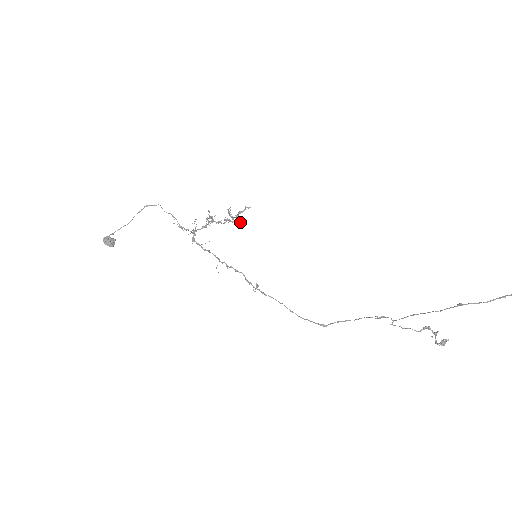
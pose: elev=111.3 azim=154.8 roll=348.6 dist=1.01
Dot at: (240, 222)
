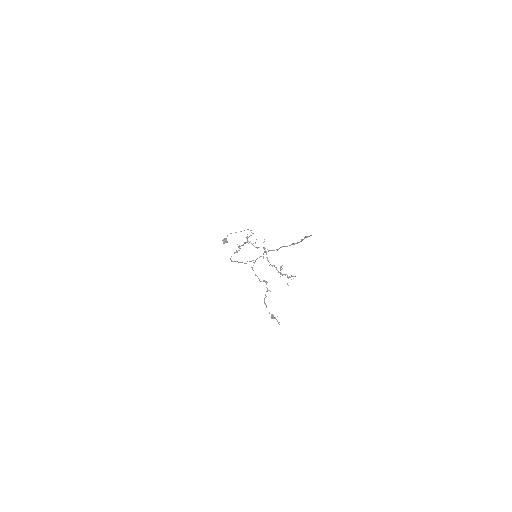
Dot at: (281, 274)
